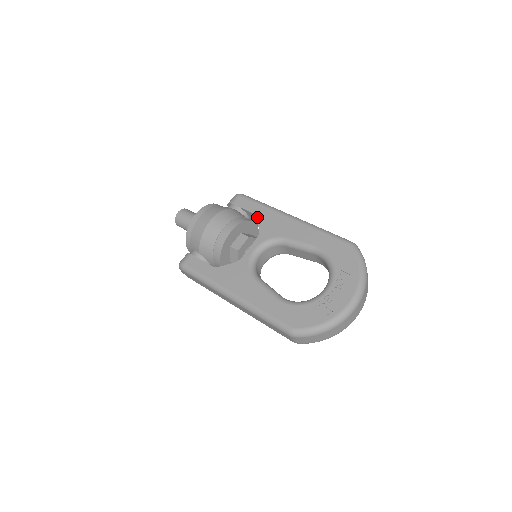
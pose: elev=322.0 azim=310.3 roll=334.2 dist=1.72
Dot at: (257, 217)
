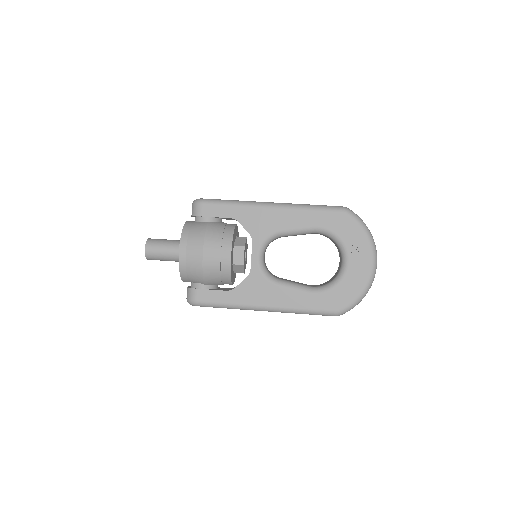
Dot at: (238, 221)
